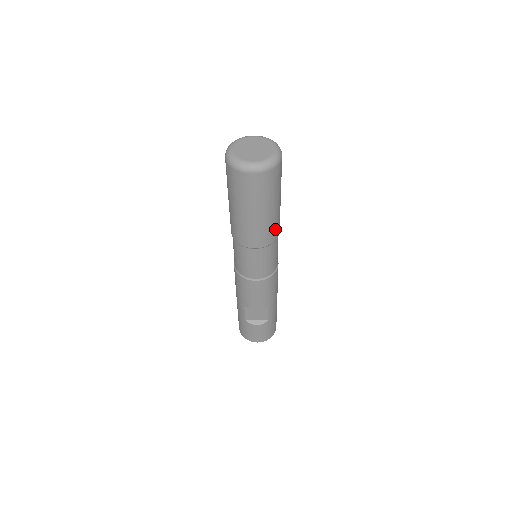
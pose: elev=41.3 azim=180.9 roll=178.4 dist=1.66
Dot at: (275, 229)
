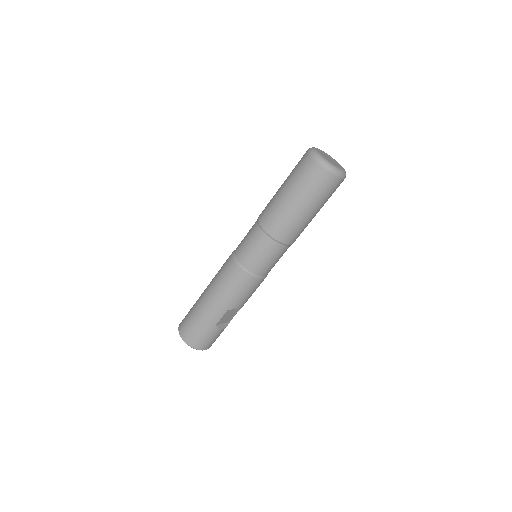
Dot at: occluded
